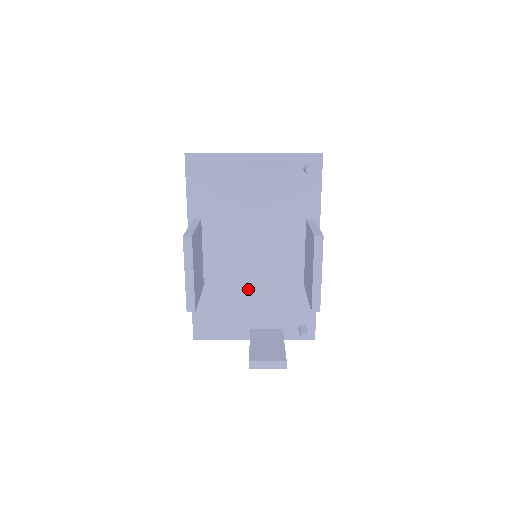
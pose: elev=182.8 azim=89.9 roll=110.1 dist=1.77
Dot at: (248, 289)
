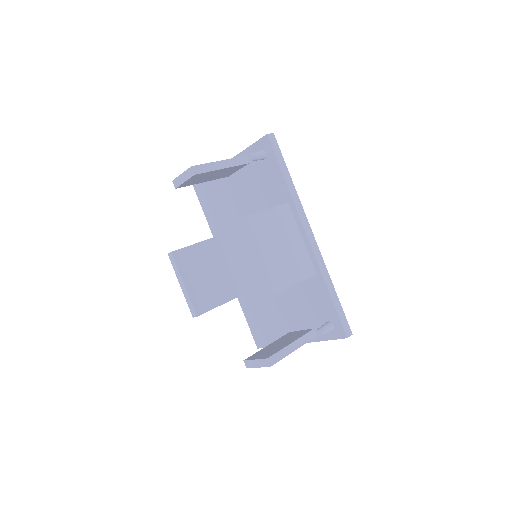
Dot at: occluded
